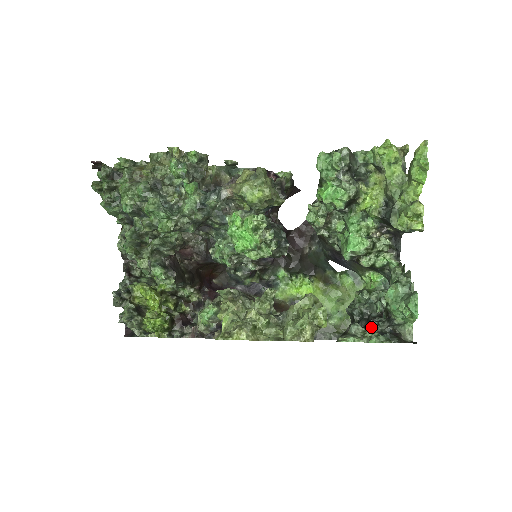
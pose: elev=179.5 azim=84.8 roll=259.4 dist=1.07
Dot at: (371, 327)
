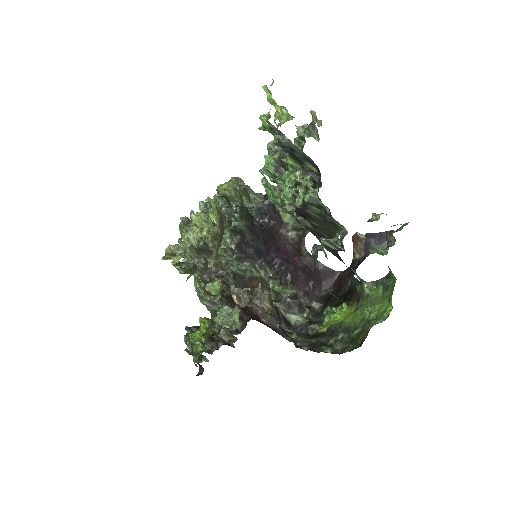
Dot at: (269, 226)
